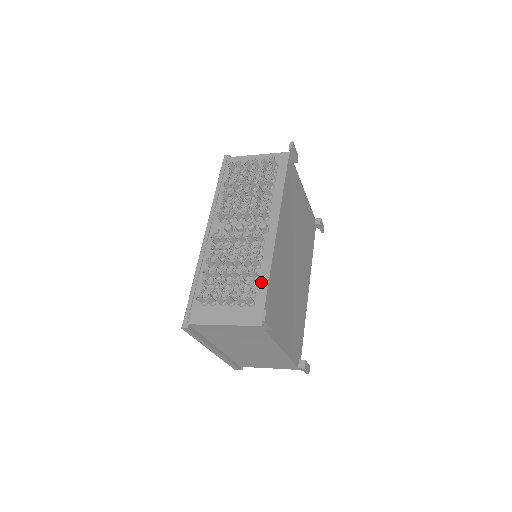
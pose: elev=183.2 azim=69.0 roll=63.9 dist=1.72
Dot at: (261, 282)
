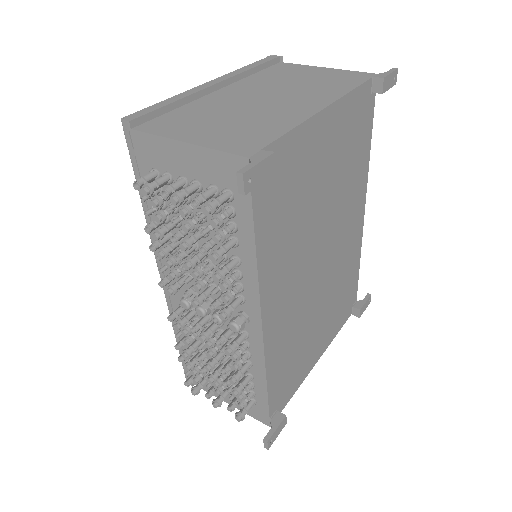
Dot at: (257, 384)
